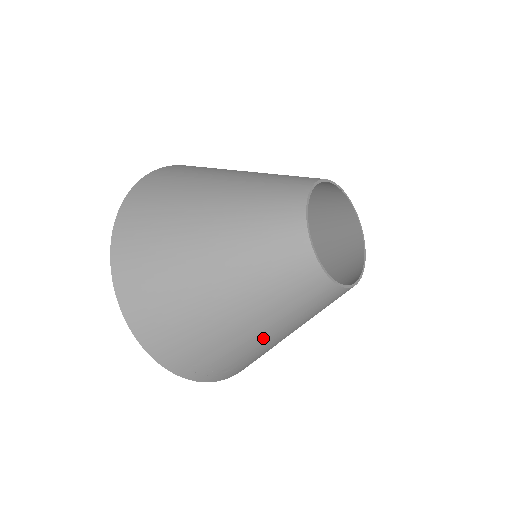
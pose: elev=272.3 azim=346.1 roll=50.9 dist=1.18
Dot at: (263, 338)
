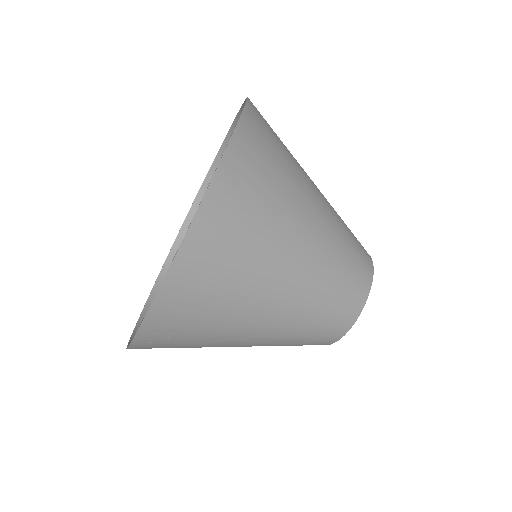
Dot at: (242, 343)
